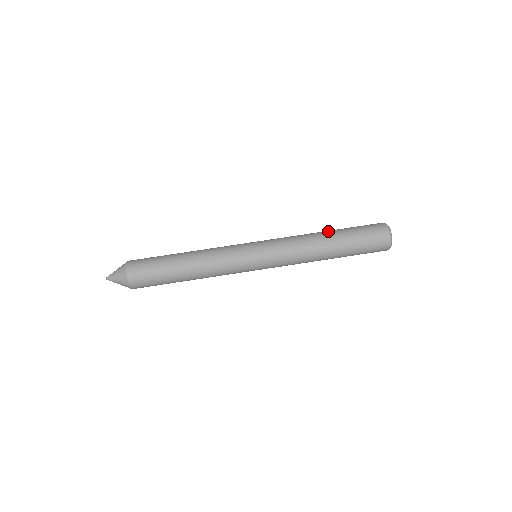
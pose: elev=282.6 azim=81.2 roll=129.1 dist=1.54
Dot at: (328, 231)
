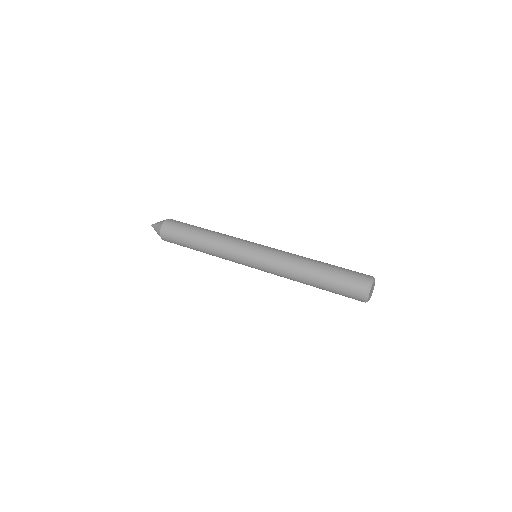
Dot at: occluded
